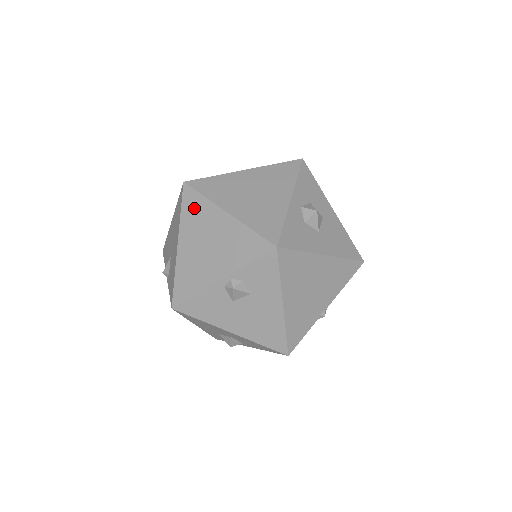
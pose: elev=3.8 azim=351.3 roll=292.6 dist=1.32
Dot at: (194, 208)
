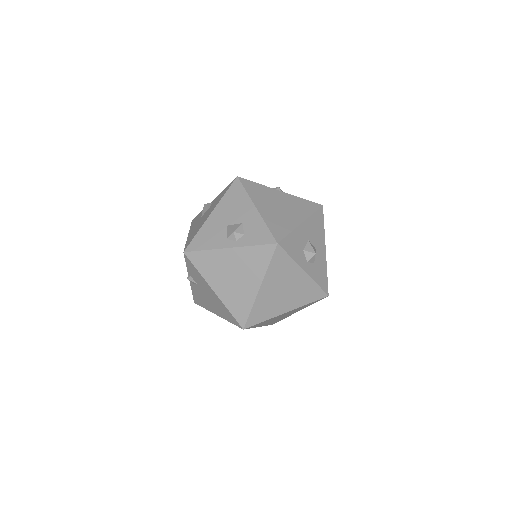
Dot at: occluded
